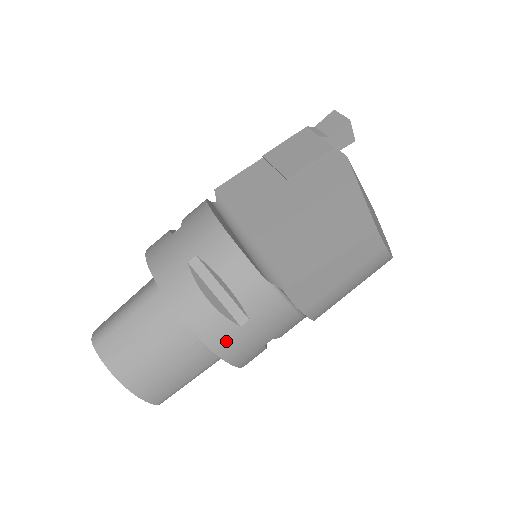
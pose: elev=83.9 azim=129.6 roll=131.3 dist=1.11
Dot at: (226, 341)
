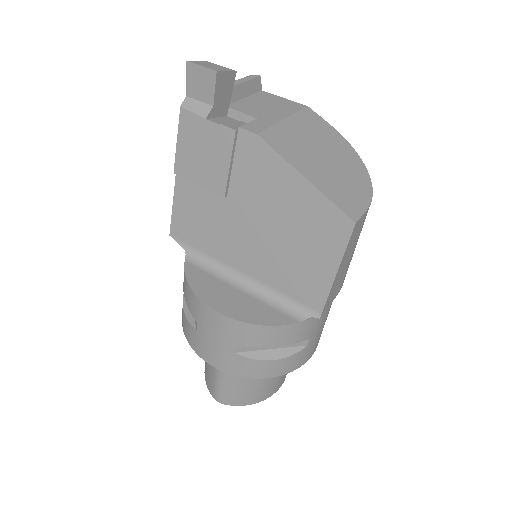
Dot at: (305, 356)
